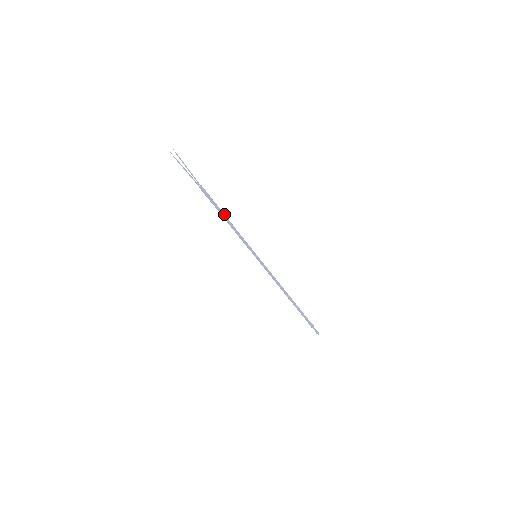
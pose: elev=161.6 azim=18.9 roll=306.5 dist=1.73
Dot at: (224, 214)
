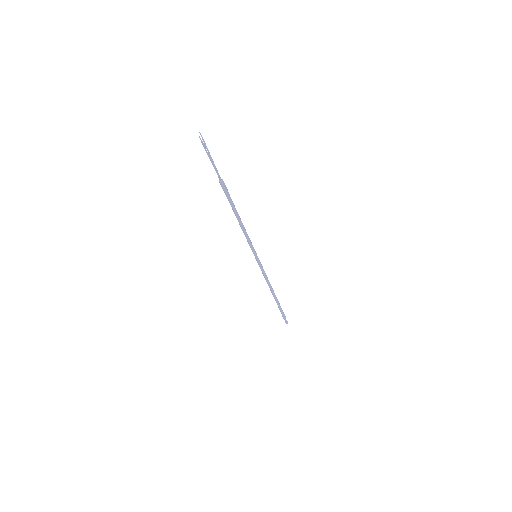
Dot at: (236, 212)
